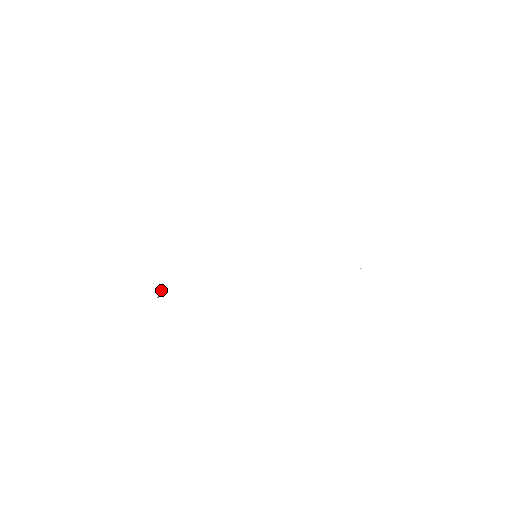
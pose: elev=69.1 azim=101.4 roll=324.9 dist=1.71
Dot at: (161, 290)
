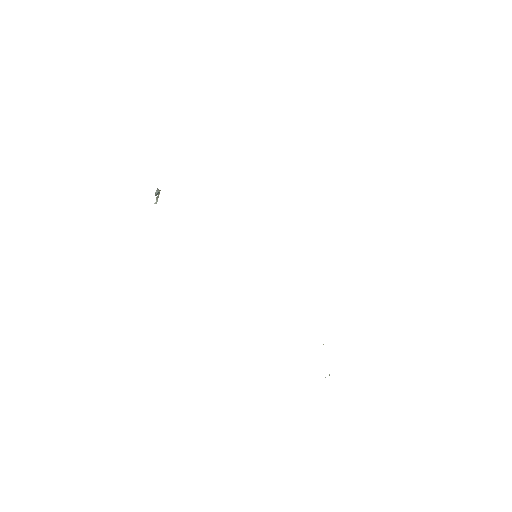
Dot at: occluded
